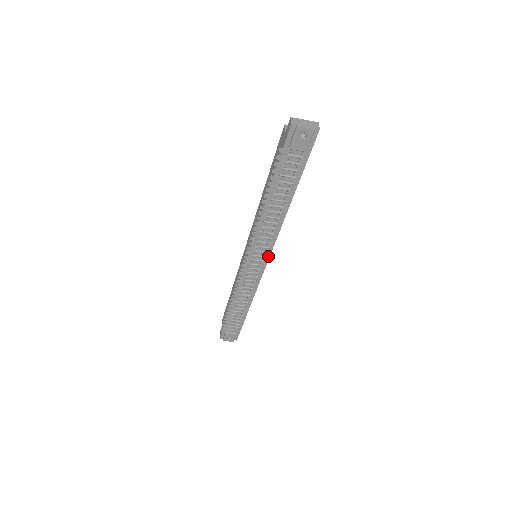
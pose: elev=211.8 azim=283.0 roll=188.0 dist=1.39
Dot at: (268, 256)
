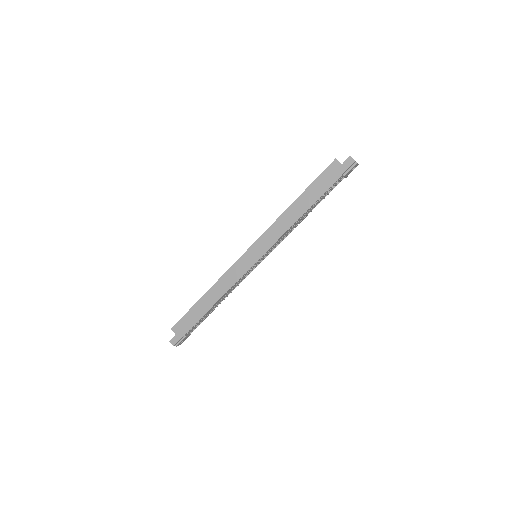
Dot at: (268, 254)
